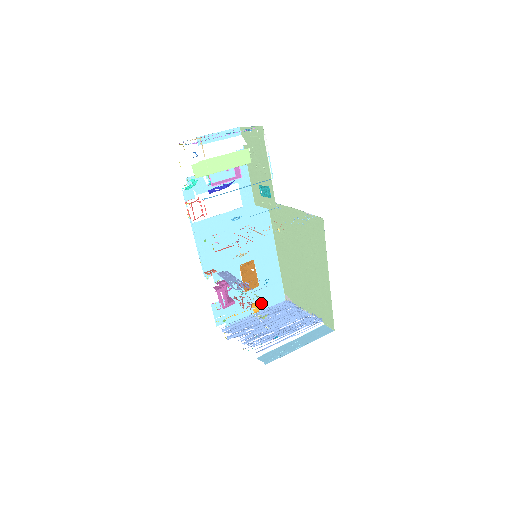
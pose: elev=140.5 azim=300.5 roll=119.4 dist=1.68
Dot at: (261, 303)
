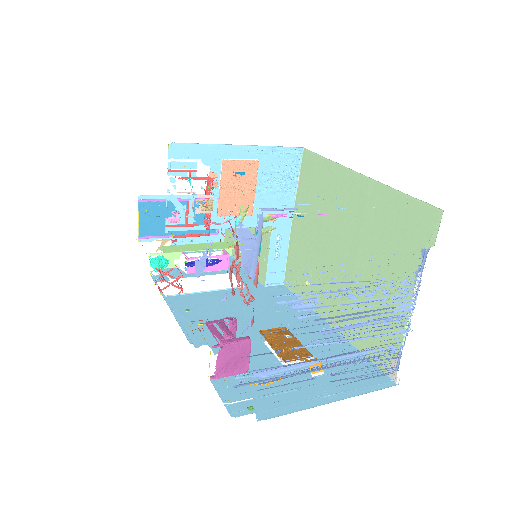
Dot at: (335, 385)
